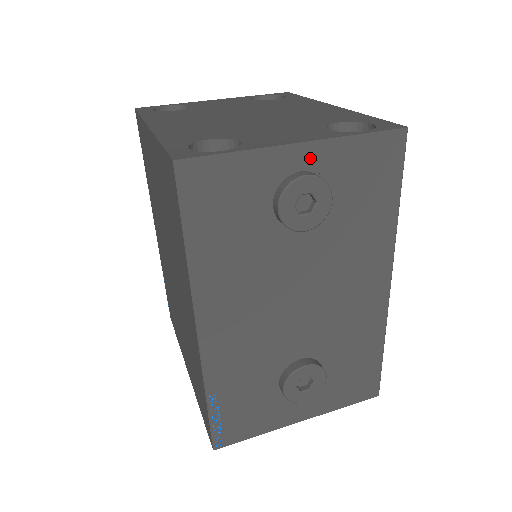
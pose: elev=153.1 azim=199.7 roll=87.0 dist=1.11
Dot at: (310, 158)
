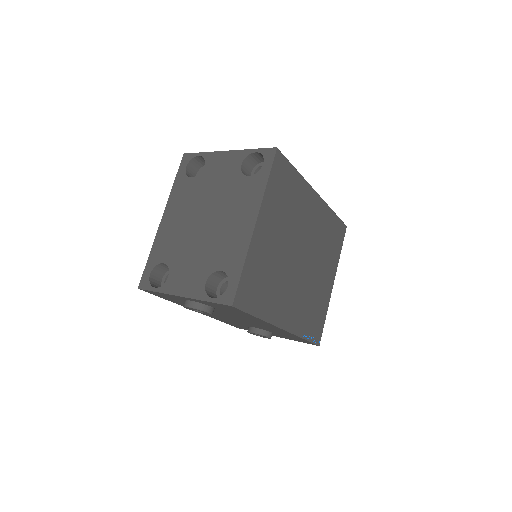
Dot at: (191, 300)
